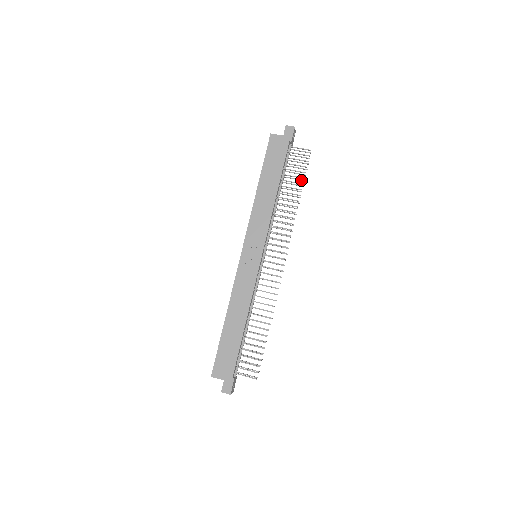
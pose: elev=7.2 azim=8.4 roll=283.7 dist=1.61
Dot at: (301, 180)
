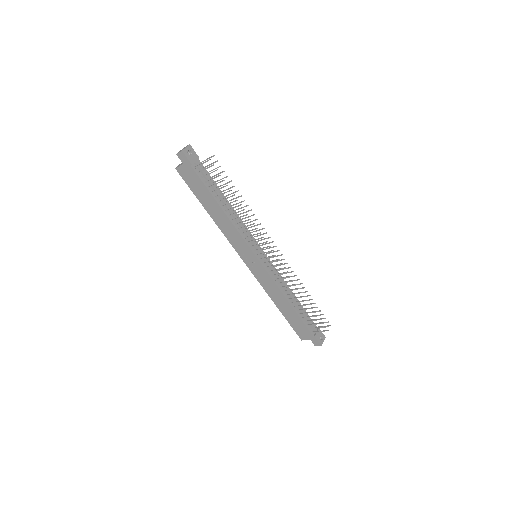
Dot at: occluded
